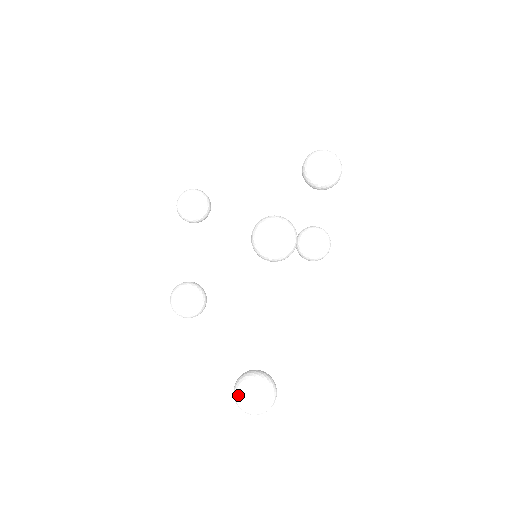
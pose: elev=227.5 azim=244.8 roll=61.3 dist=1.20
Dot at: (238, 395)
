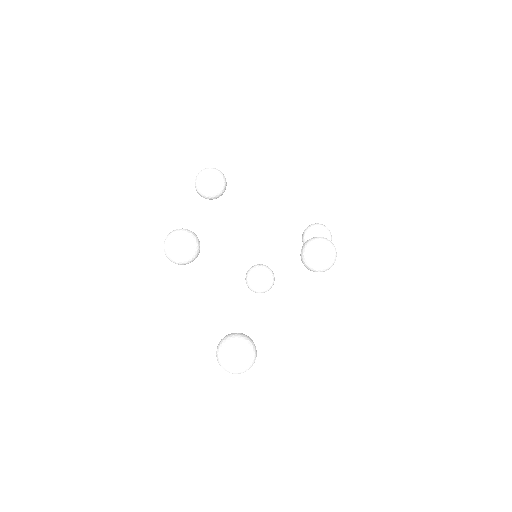
Dot at: (238, 345)
